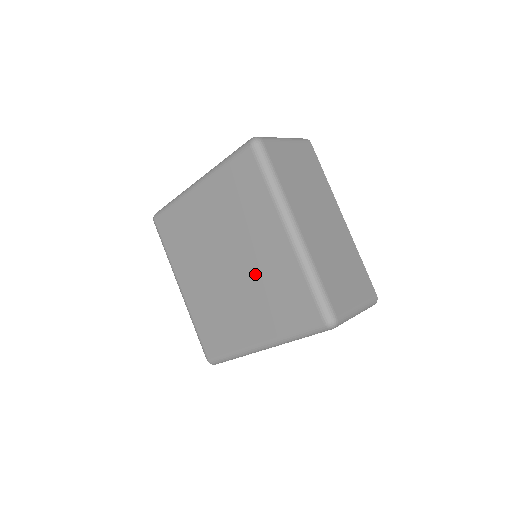
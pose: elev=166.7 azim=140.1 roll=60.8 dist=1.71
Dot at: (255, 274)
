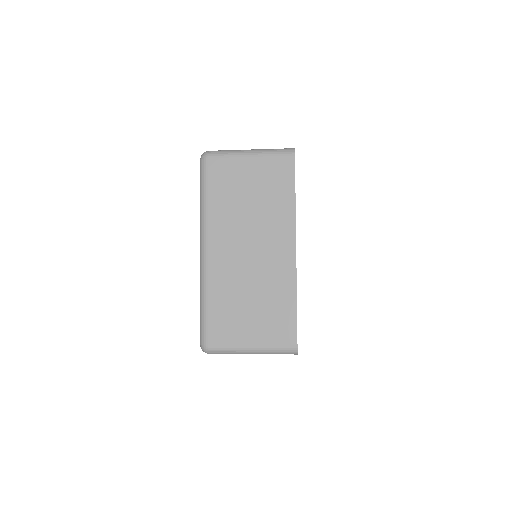
Dot at: occluded
